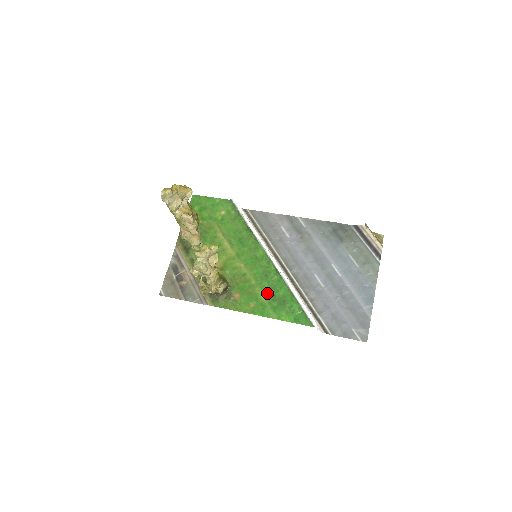
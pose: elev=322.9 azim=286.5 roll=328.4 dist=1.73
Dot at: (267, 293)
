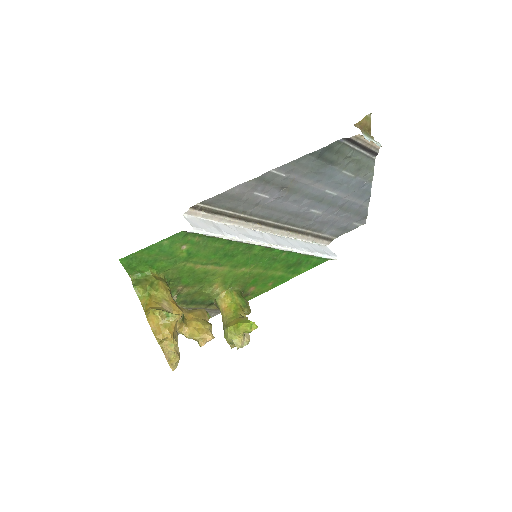
Dot at: (281, 269)
